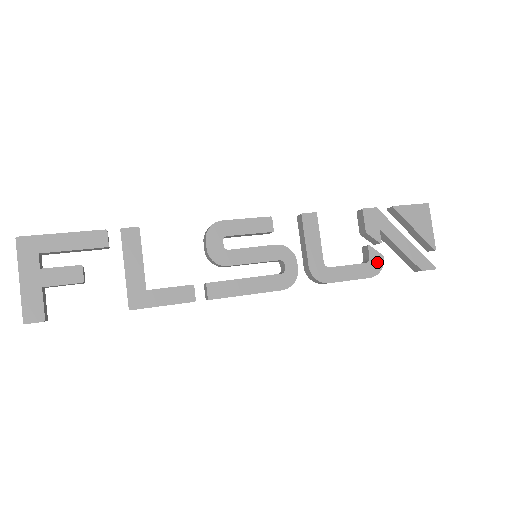
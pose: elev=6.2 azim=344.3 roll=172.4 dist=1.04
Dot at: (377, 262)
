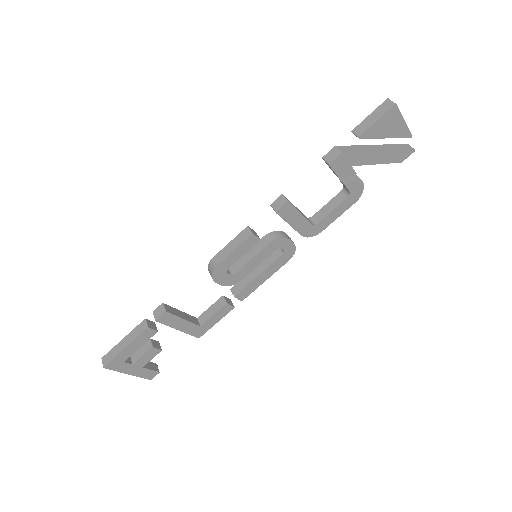
Dot at: (357, 189)
